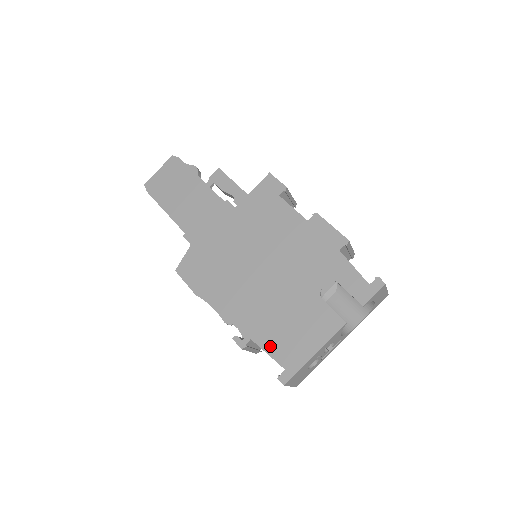
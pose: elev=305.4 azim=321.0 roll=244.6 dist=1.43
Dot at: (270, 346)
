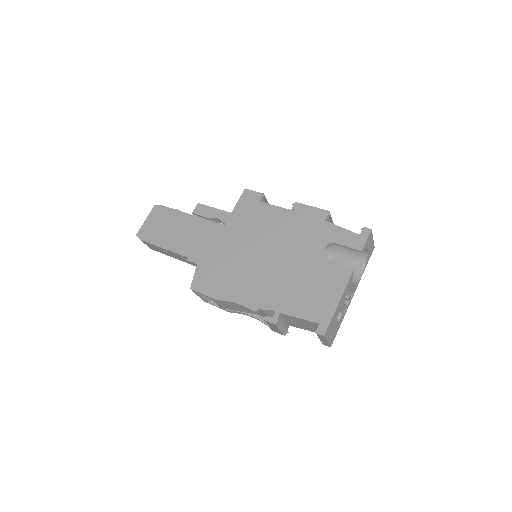
Dot at: (299, 311)
